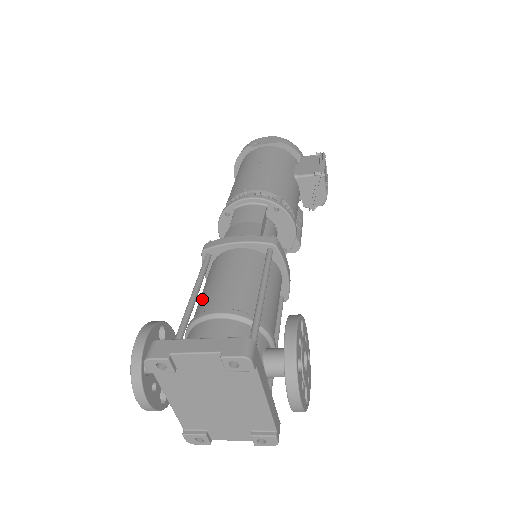
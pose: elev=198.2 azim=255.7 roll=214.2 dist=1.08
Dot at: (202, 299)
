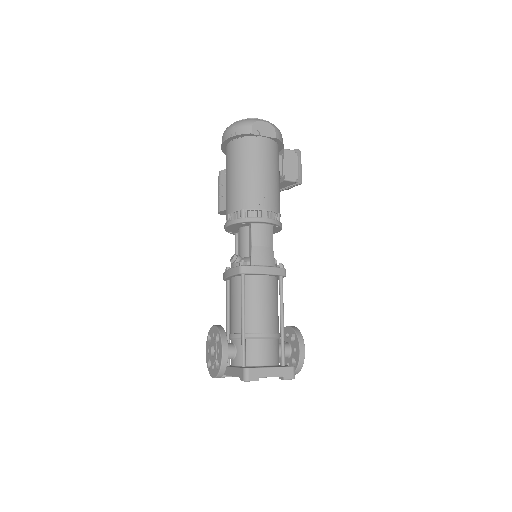
Dot at: (247, 316)
